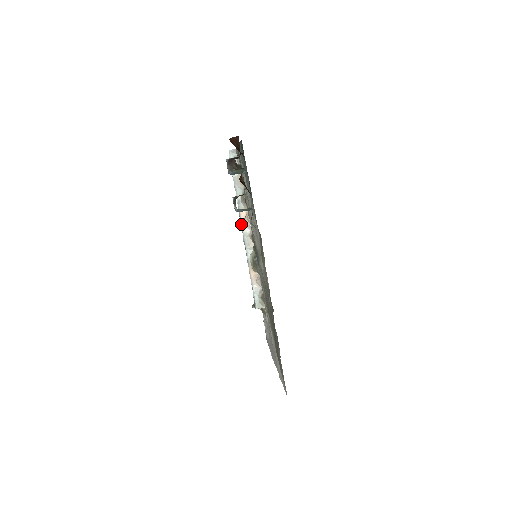
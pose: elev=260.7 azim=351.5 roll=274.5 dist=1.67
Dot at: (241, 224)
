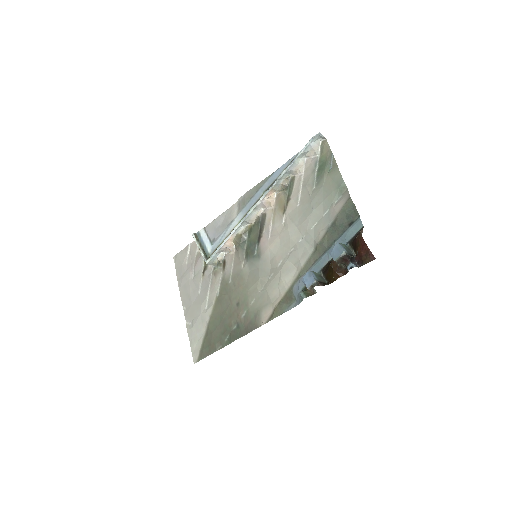
Dot at: (261, 200)
